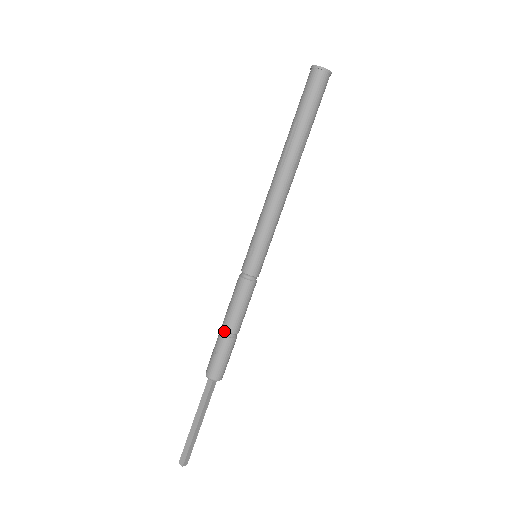
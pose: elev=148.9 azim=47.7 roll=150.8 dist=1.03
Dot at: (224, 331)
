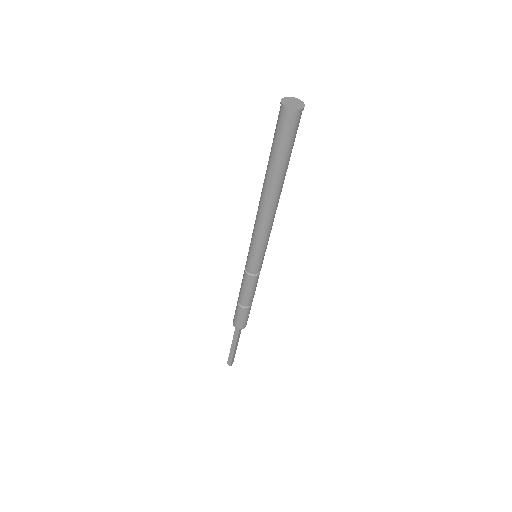
Dot at: (241, 304)
